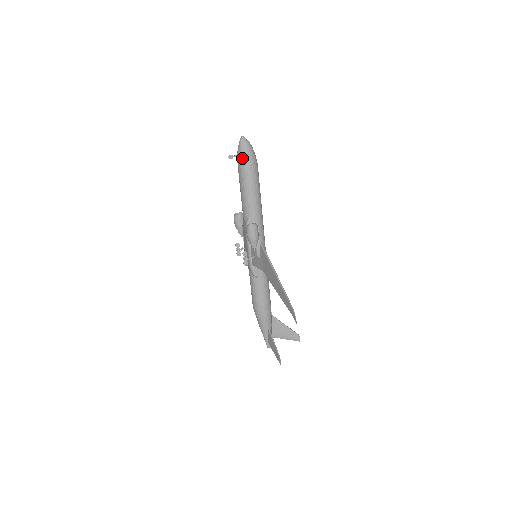
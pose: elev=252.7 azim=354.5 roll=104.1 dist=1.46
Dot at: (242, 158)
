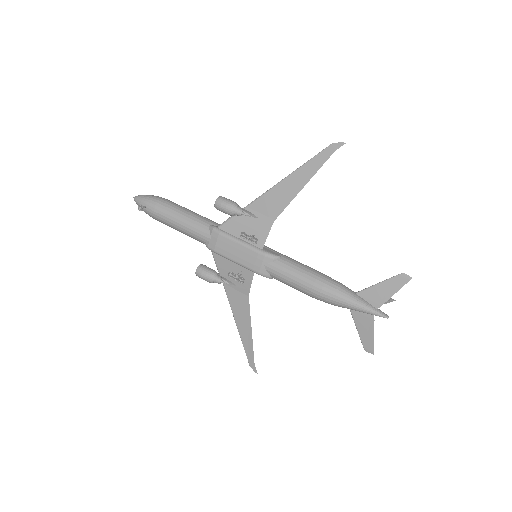
Dot at: (151, 200)
